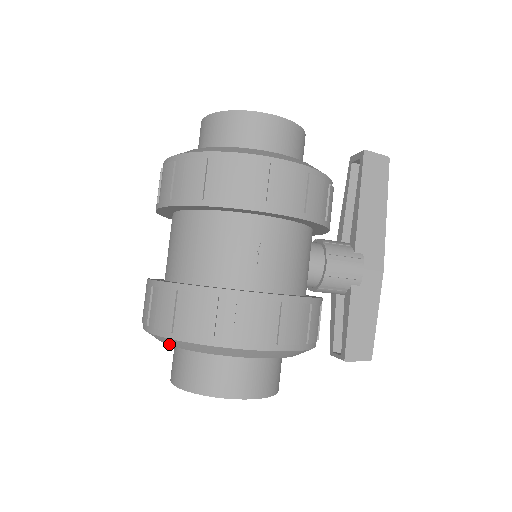
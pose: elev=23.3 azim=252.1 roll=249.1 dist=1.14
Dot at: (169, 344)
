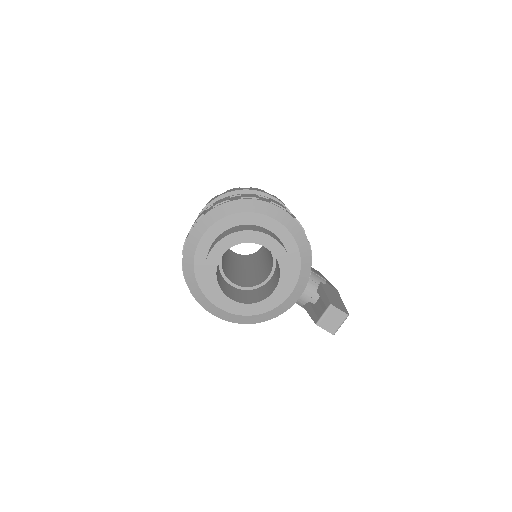
Dot at: (221, 217)
